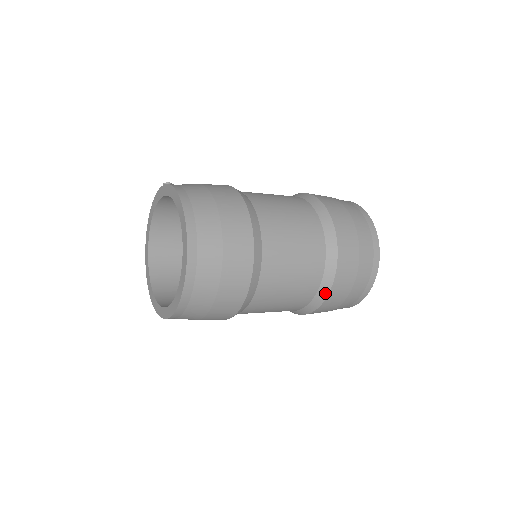
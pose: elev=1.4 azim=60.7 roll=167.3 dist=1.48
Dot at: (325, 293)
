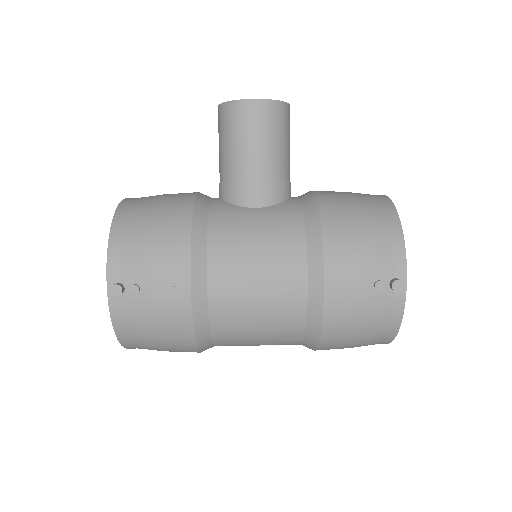
Dot at: occluded
